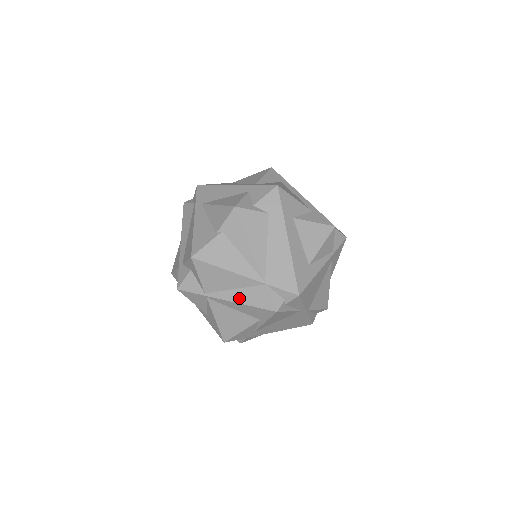
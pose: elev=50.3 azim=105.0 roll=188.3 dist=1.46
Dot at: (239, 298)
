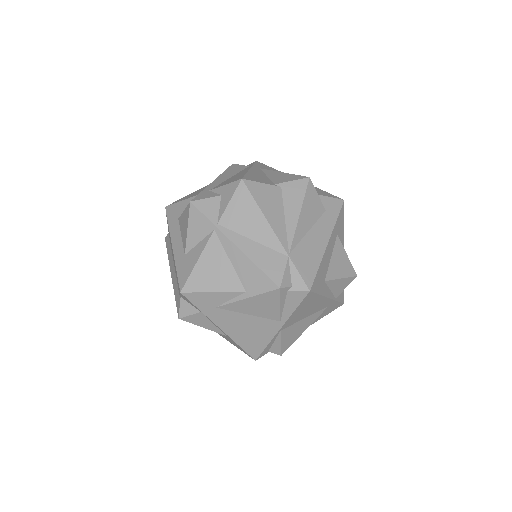
Dot at: (250, 251)
